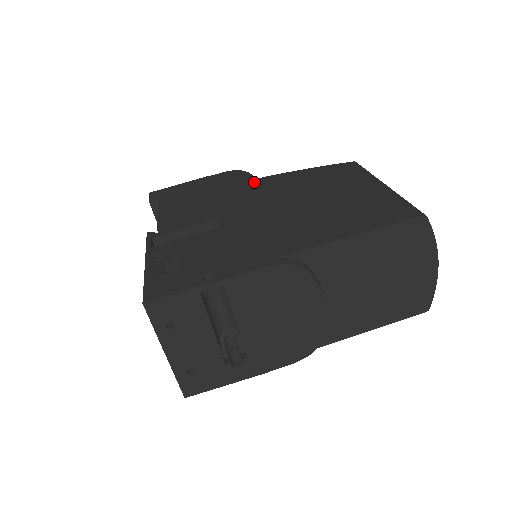
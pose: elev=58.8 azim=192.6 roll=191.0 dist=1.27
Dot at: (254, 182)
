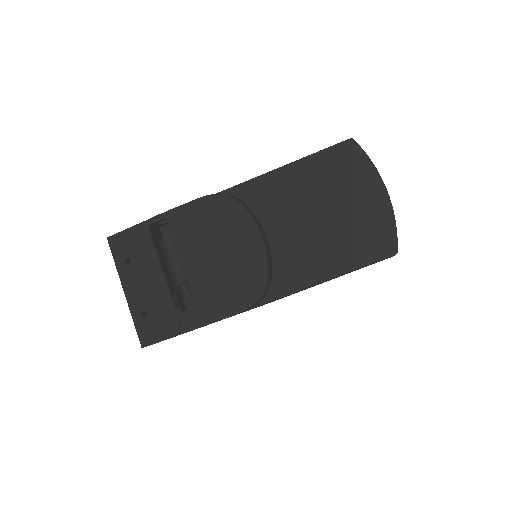
Dot at: occluded
